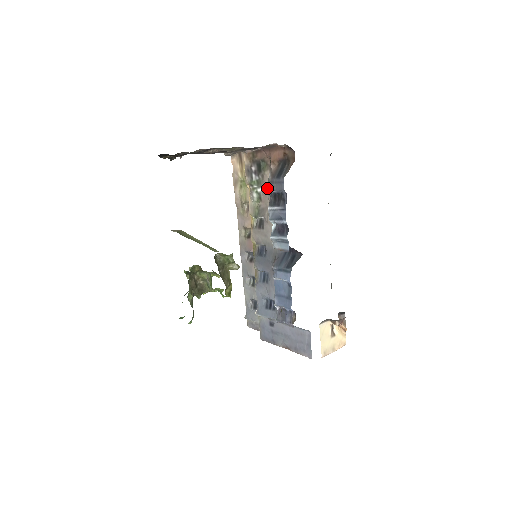
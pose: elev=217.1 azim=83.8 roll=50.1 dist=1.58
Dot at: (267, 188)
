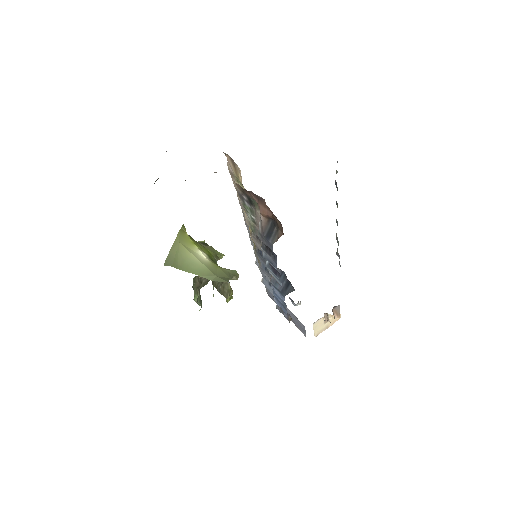
Dot at: (258, 236)
